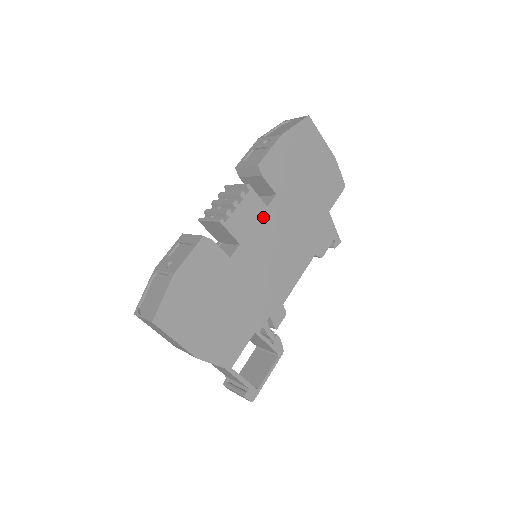
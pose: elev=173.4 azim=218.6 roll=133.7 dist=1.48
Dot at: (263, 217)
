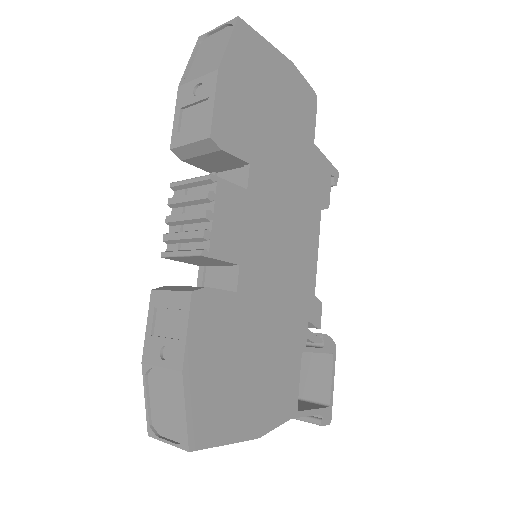
Dot at: (249, 207)
